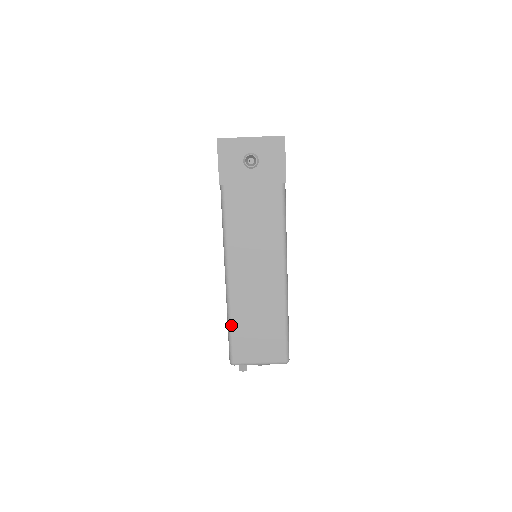
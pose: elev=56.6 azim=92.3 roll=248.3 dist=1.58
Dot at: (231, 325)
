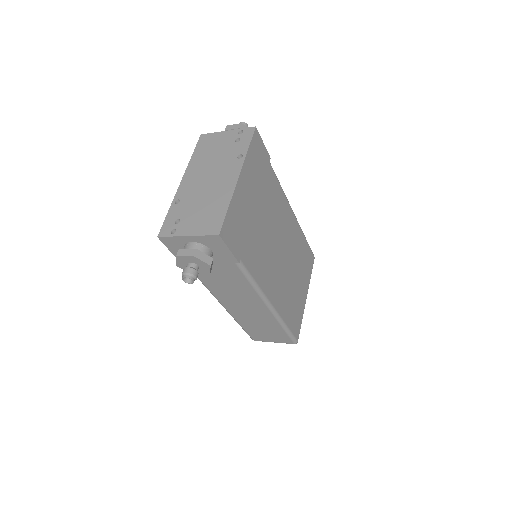
Dot at: (241, 326)
